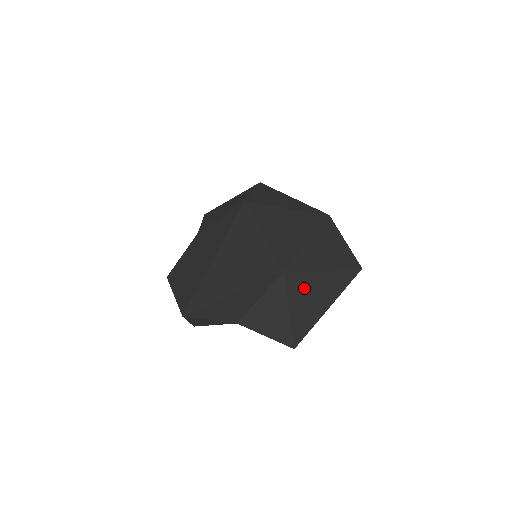
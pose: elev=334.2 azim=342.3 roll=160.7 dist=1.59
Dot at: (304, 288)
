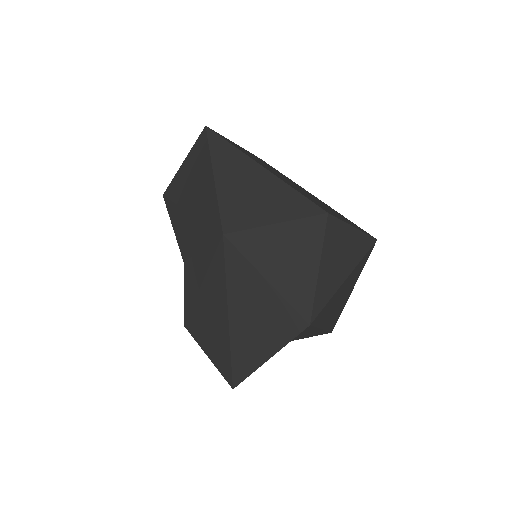
Dot at: (330, 308)
